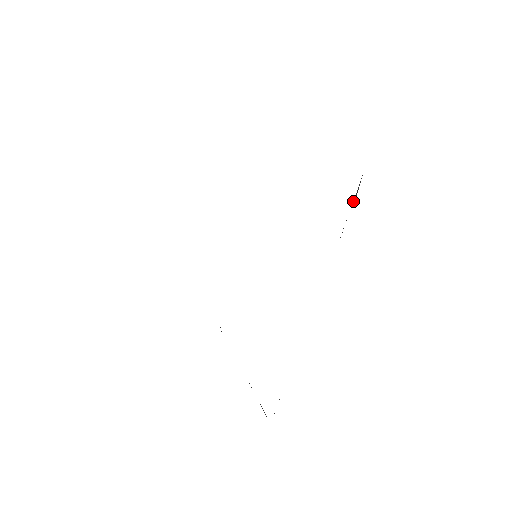
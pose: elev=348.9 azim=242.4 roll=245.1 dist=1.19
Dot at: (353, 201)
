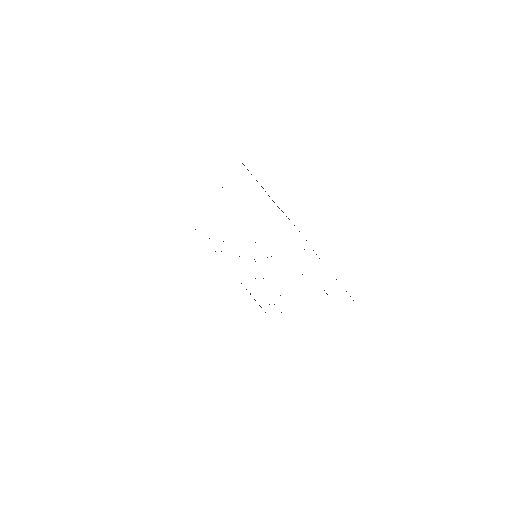
Dot at: occluded
